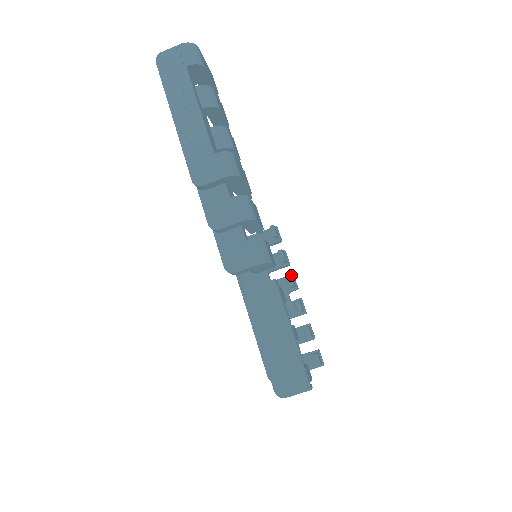
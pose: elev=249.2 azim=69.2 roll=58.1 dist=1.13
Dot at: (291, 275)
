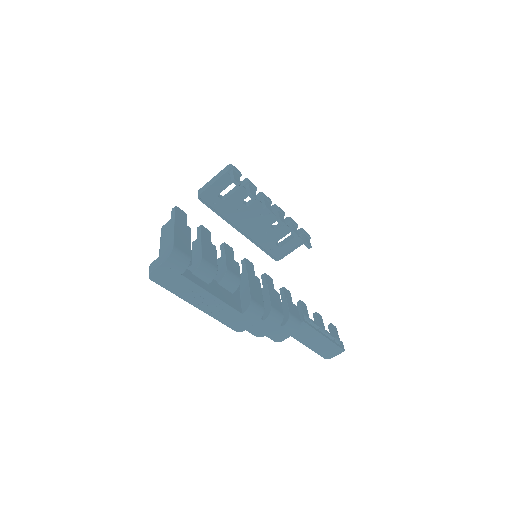
Dot at: (265, 203)
